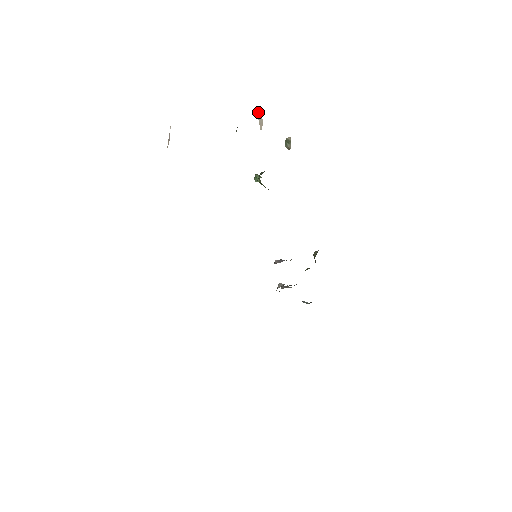
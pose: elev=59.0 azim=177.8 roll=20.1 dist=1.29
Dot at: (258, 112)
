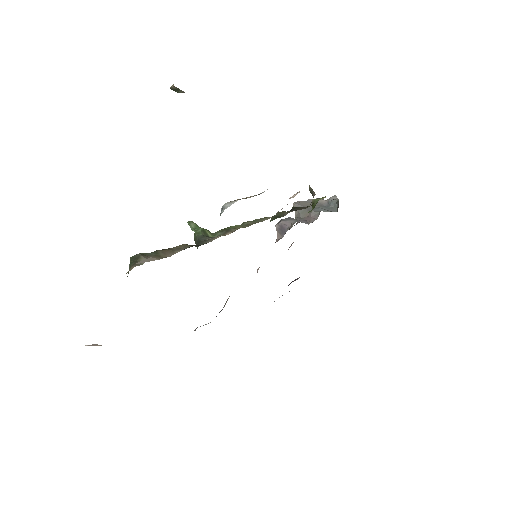
Dot at: (136, 263)
